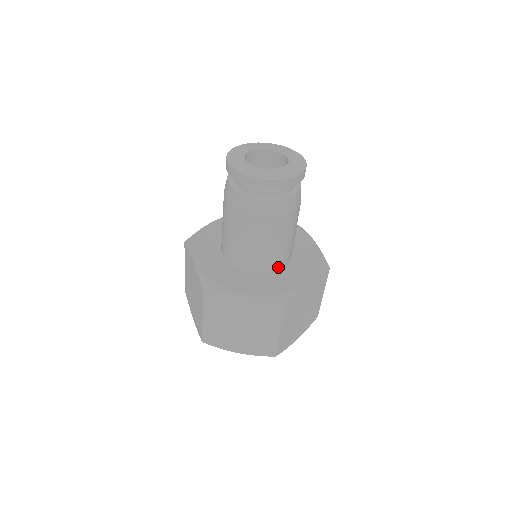
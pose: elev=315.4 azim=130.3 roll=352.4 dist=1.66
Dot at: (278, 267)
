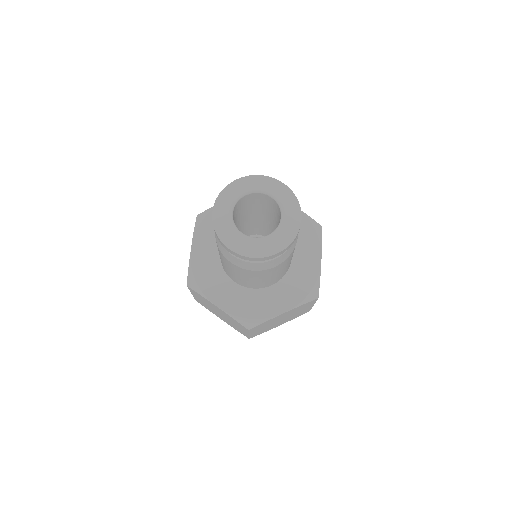
Dot at: (262, 287)
